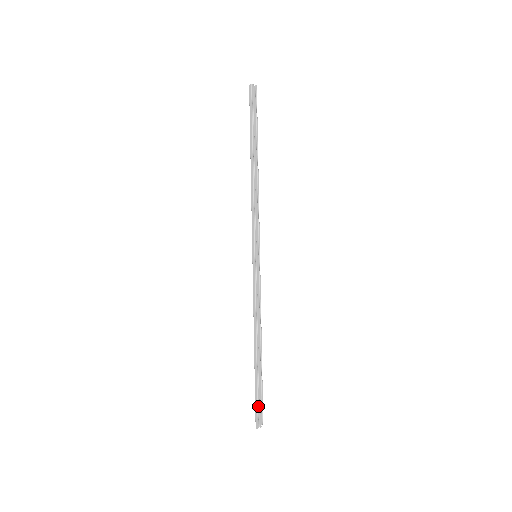
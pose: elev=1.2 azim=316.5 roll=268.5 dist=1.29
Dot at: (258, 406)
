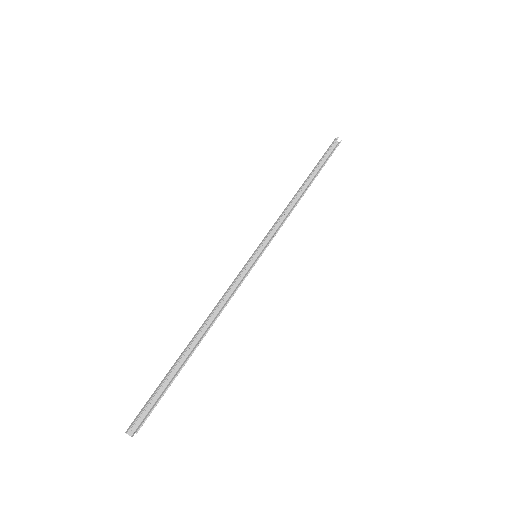
Dot at: (148, 403)
